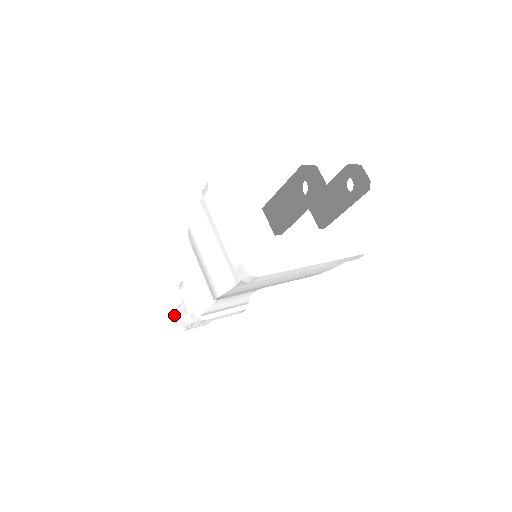
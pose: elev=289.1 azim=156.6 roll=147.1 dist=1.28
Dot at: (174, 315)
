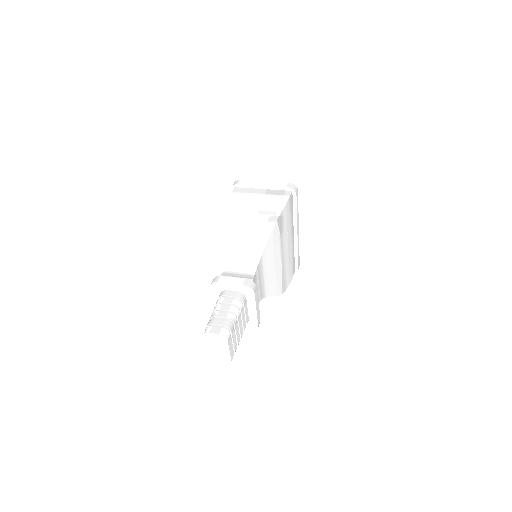
Dot at: (210, 327)
